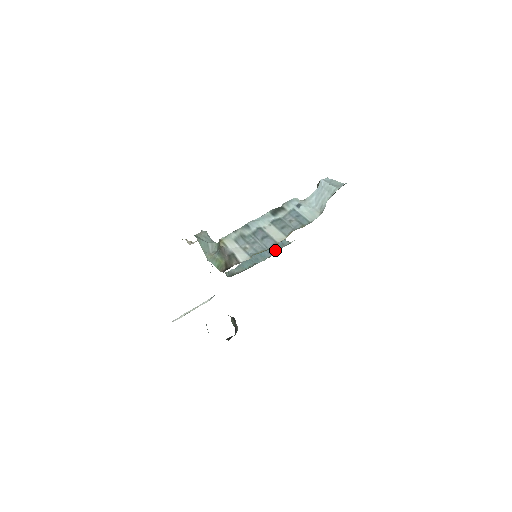
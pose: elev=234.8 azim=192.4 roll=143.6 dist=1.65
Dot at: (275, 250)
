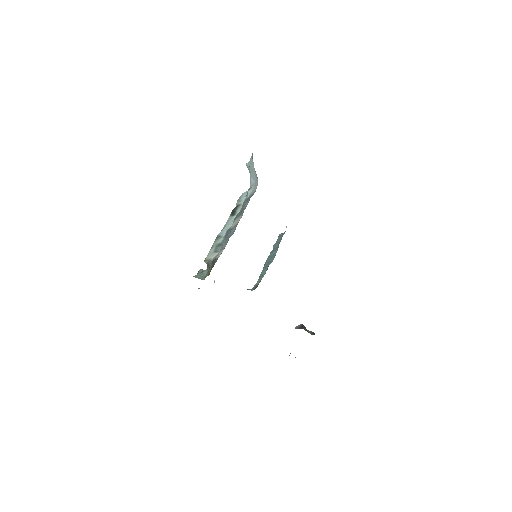
Dot at: (278, 244)
